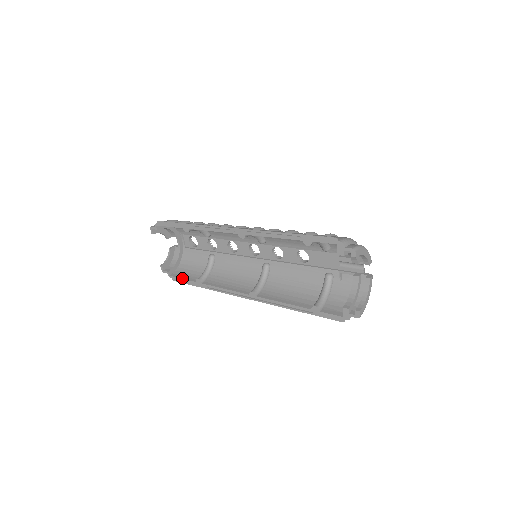
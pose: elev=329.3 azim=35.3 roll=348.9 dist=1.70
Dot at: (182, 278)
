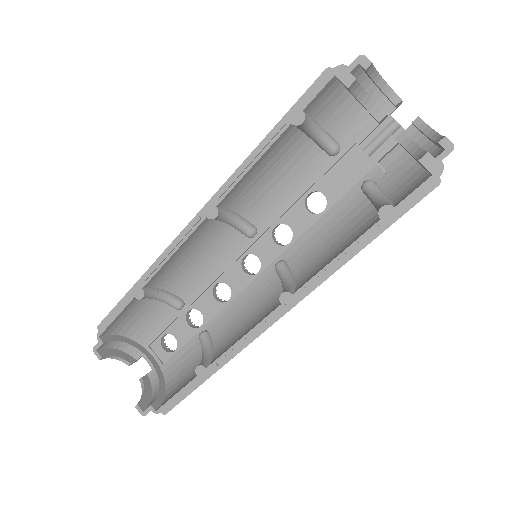
Dot at: (175, 394)
